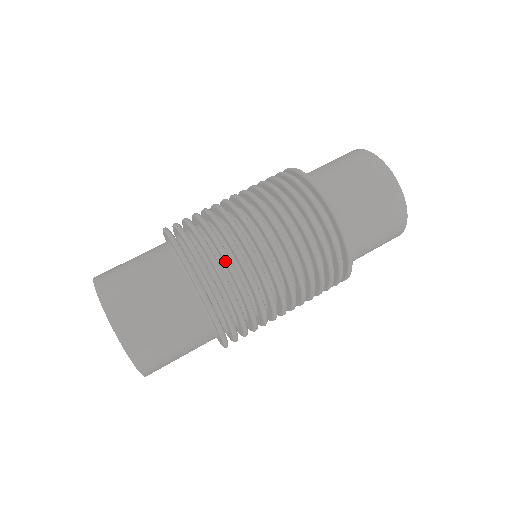
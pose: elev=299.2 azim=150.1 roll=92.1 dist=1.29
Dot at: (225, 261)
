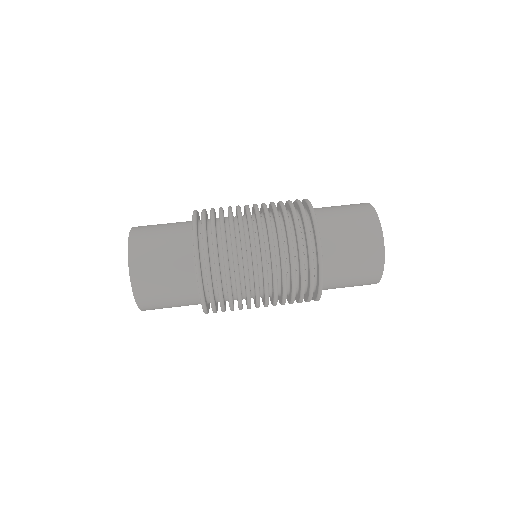
Dot at: (219, 215)
